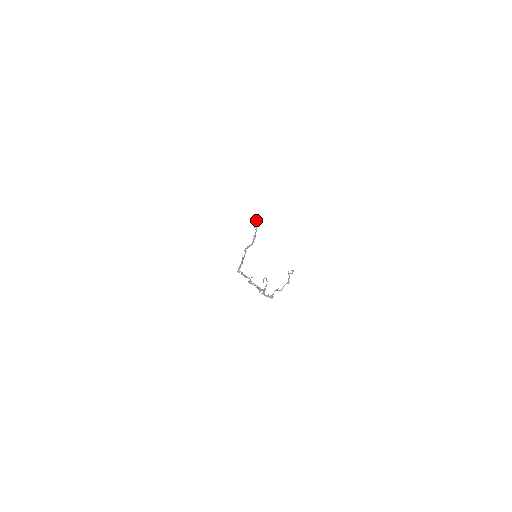
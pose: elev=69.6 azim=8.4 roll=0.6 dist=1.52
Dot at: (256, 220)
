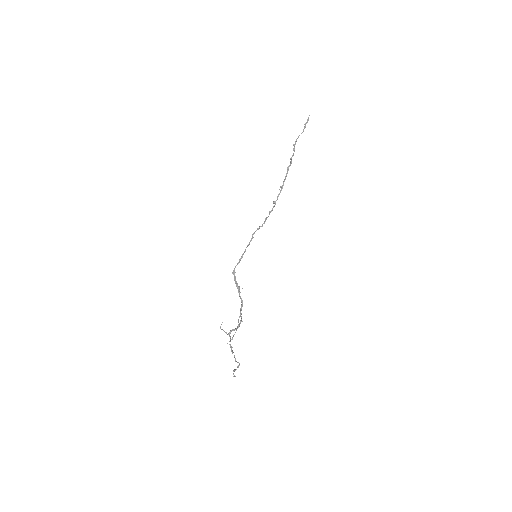
Dot at: (289, 166)
